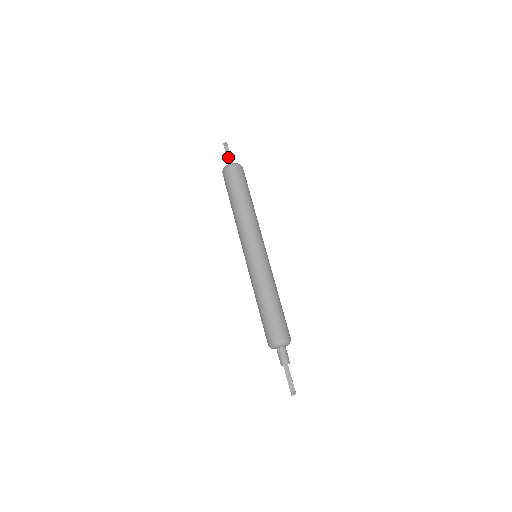
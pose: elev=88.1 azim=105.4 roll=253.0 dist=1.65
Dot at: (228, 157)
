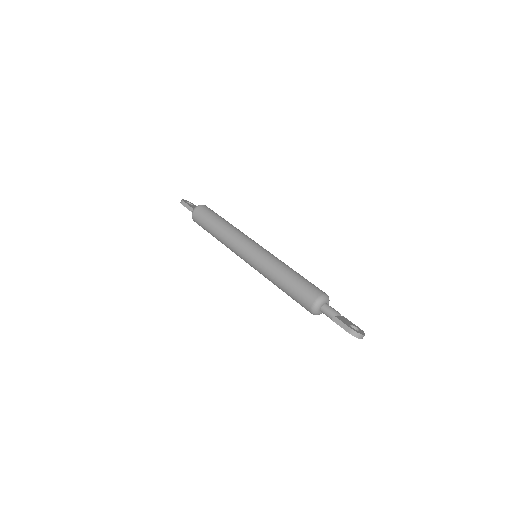
Dot at: (188, 208)
